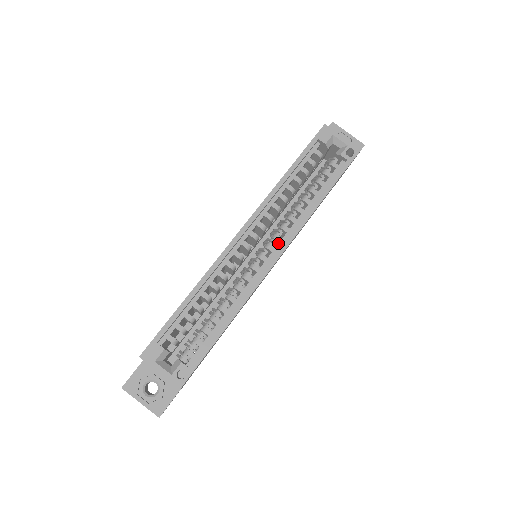
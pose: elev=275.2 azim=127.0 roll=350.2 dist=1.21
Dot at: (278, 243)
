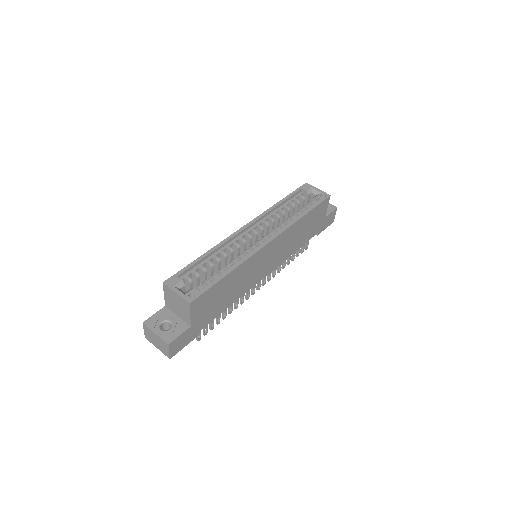
Dot at: occluded
